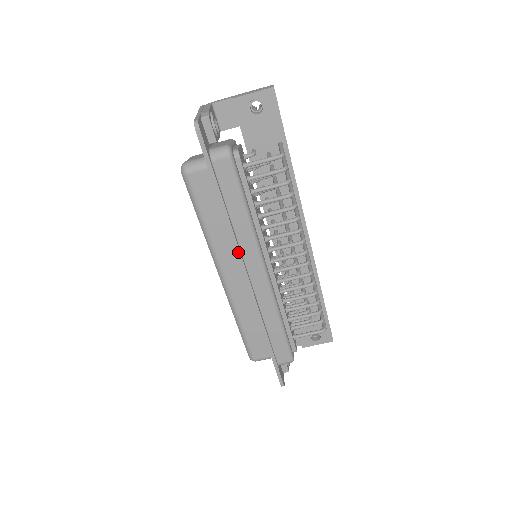
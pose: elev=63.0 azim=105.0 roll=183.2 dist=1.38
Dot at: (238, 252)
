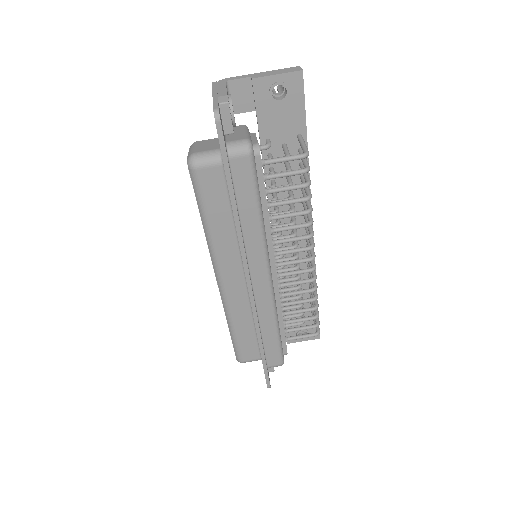
Dot at: (244, 258)
